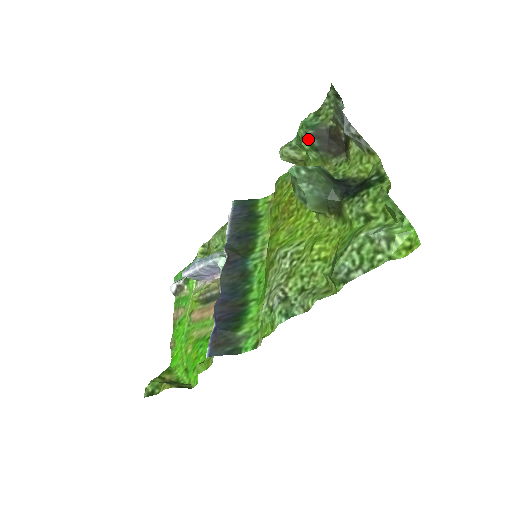
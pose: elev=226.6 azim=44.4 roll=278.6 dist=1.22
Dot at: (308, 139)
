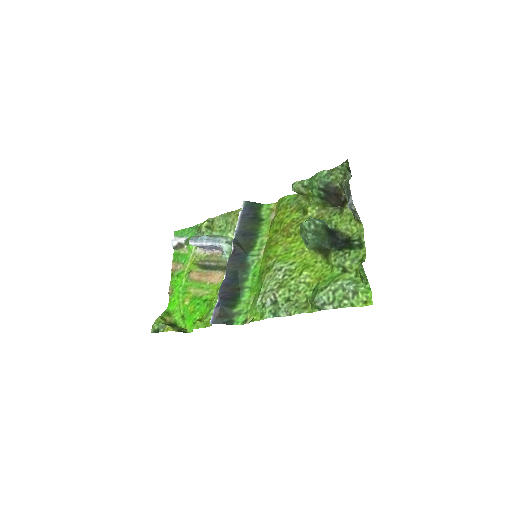
Dot at: (318, 190)
